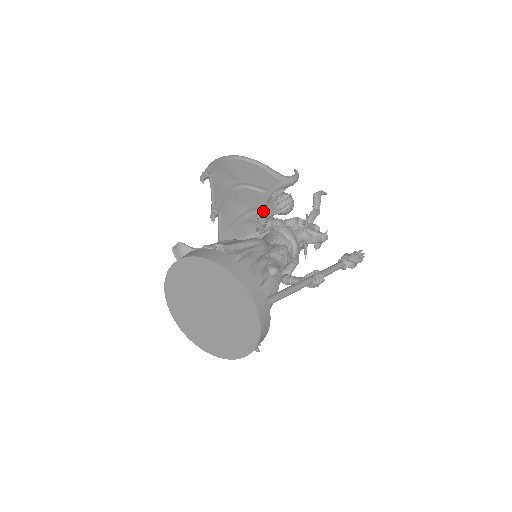
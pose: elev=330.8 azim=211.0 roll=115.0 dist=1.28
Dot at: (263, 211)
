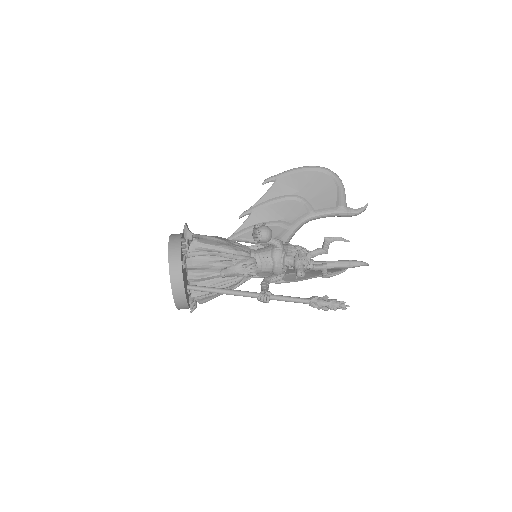
Dot at: occluded
